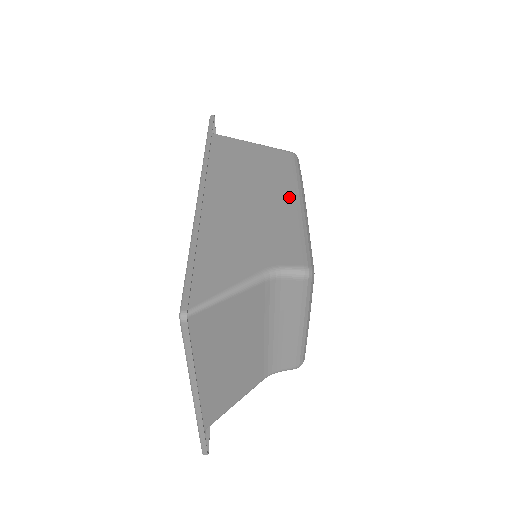
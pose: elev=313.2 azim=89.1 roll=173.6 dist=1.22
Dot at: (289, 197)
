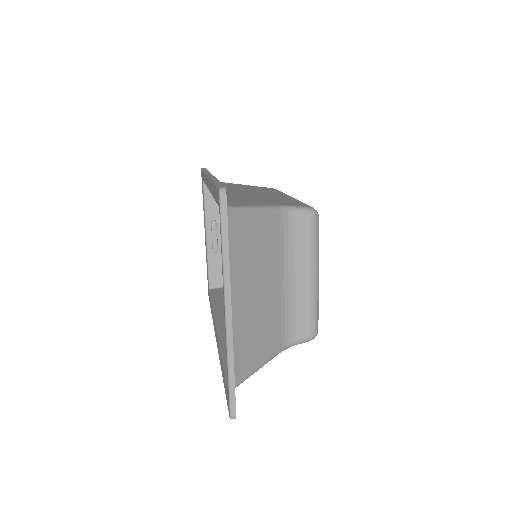
Dot at: (281, 195)
